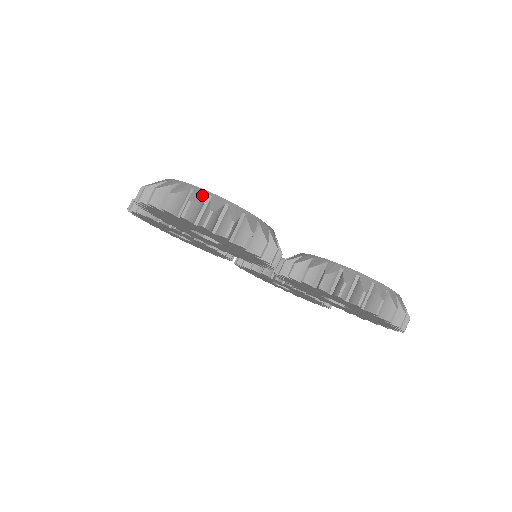
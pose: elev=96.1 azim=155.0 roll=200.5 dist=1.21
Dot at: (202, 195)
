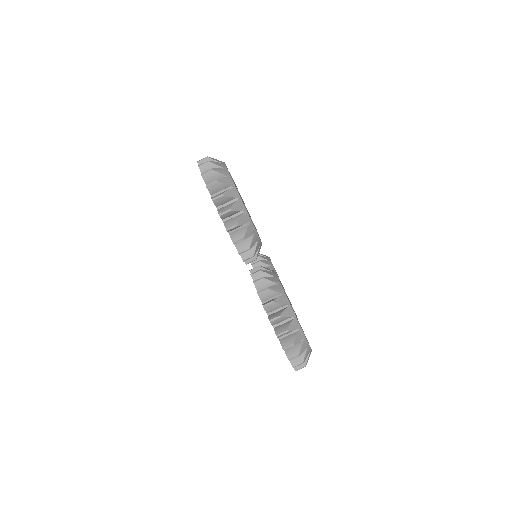
Dot at: (228, 183)
